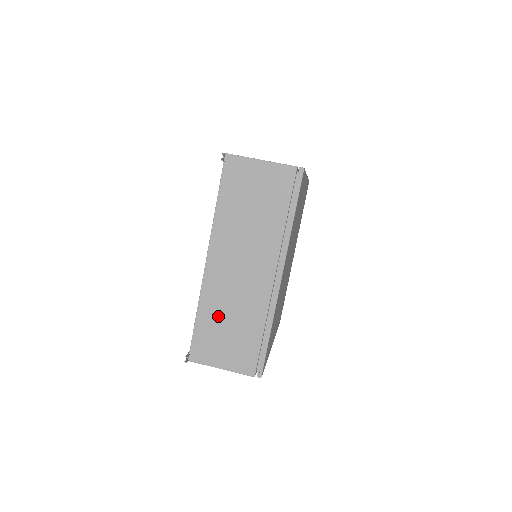
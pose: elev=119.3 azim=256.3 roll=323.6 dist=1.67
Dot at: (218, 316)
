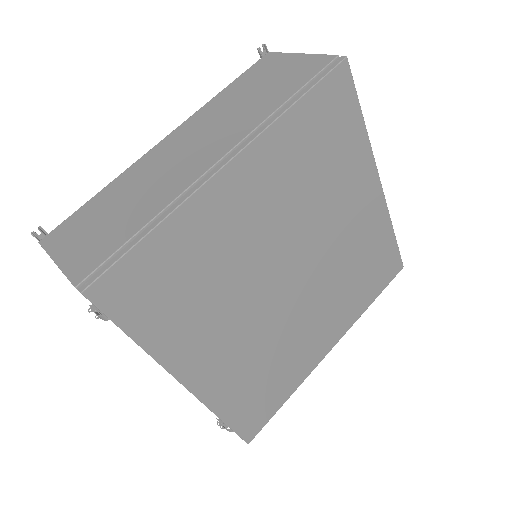
Dot at: (118, 196)
